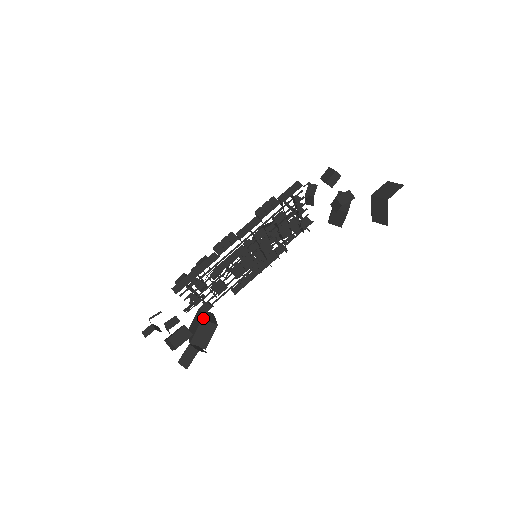
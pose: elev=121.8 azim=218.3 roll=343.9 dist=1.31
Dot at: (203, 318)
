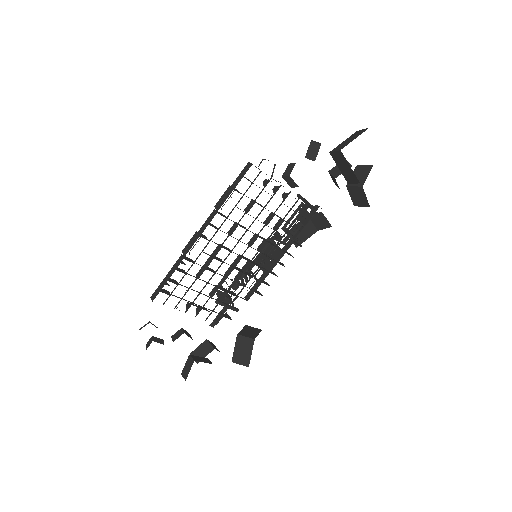
Dot at: (240, 333)
